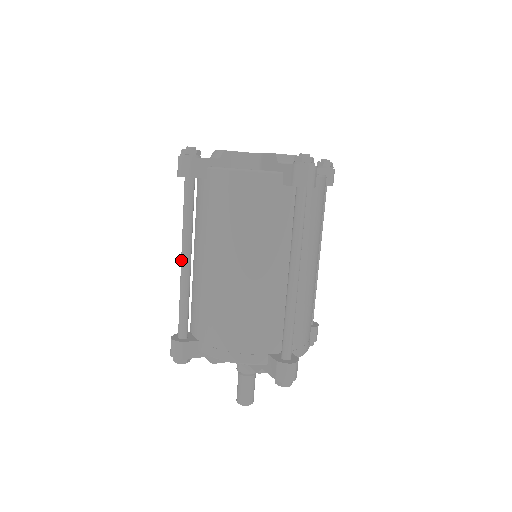
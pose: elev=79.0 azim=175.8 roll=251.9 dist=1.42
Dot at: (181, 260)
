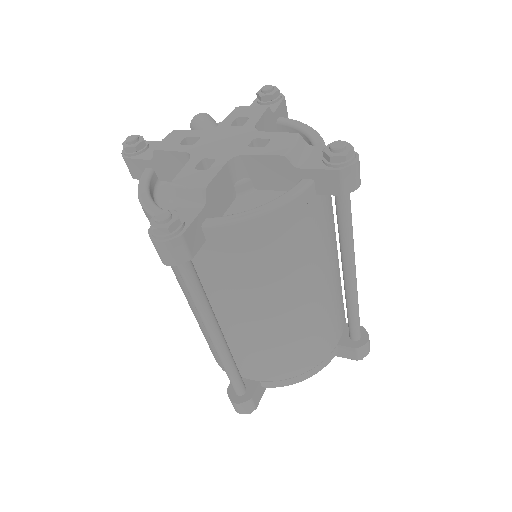
Dot at: (211, 339)
